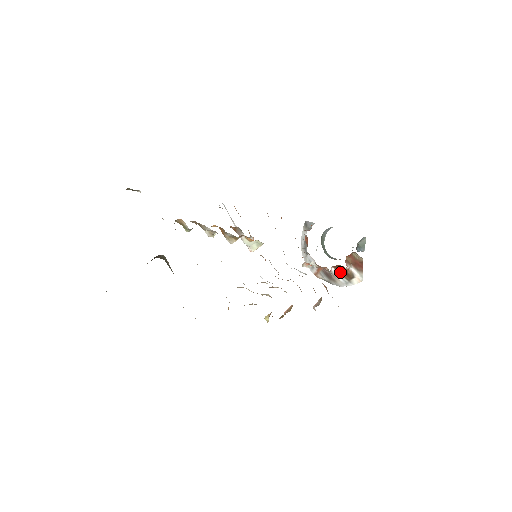
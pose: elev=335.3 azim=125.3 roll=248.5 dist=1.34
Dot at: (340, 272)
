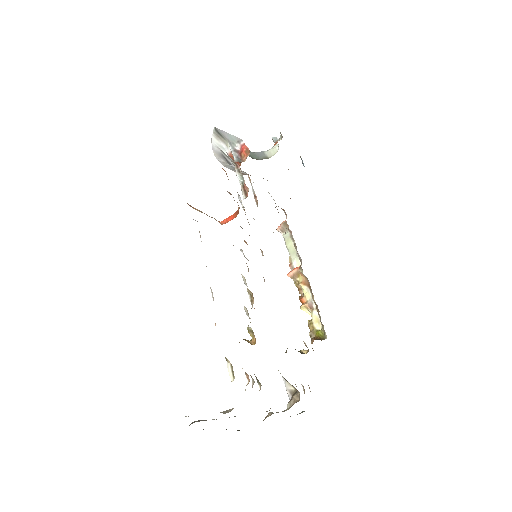
Dot at: occluded
